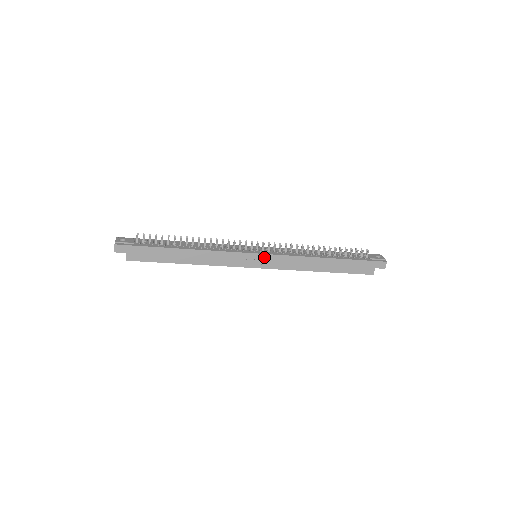
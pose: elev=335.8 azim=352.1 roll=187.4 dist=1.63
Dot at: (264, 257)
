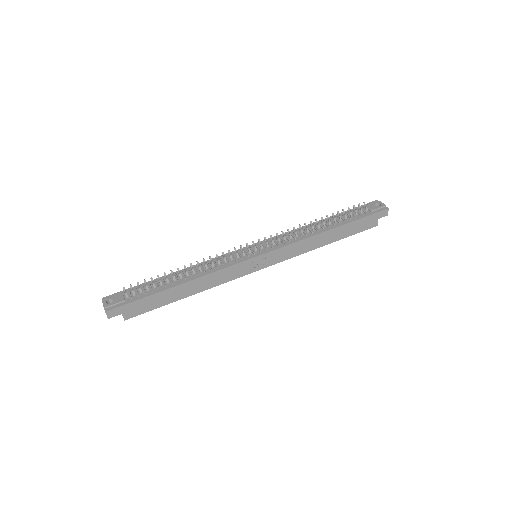
Dot at: (266, 256)
